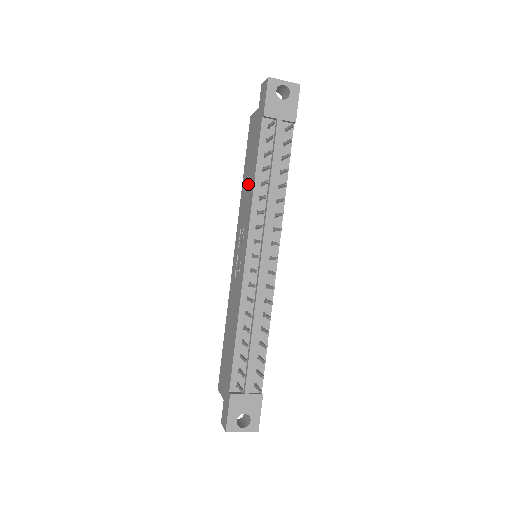
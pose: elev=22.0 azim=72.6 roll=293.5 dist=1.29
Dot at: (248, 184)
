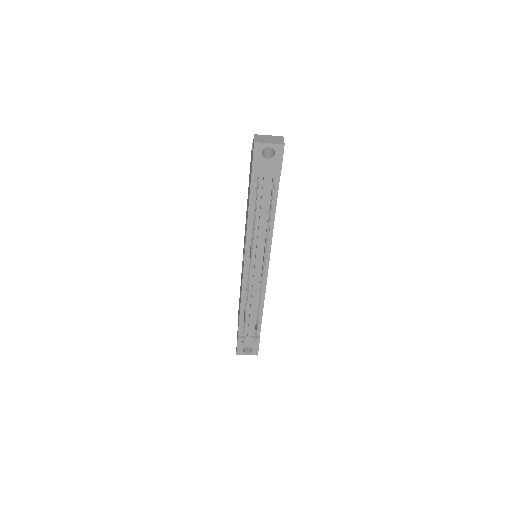
Dot at: (247, 209)
